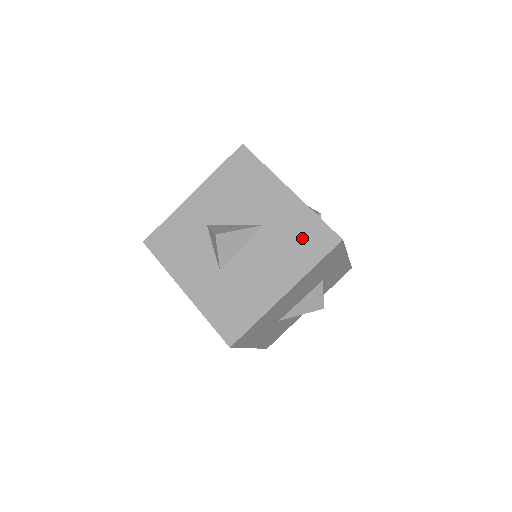
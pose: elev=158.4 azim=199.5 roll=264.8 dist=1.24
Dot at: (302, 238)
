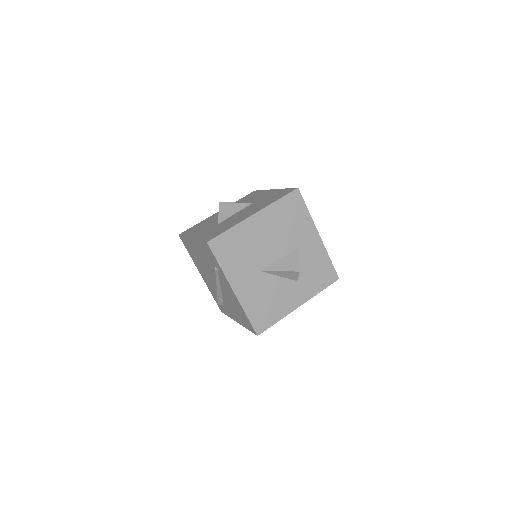
Dot at: (274, 197)
